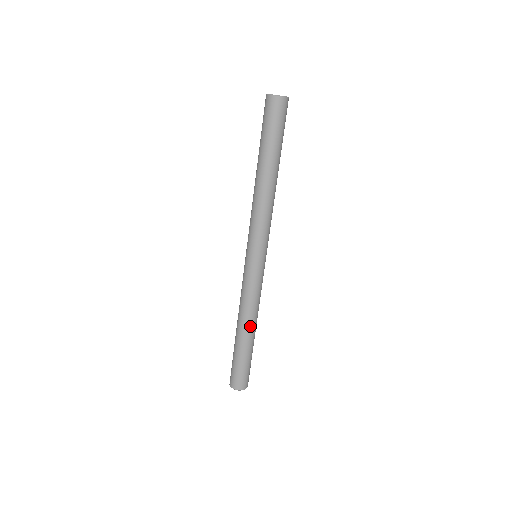
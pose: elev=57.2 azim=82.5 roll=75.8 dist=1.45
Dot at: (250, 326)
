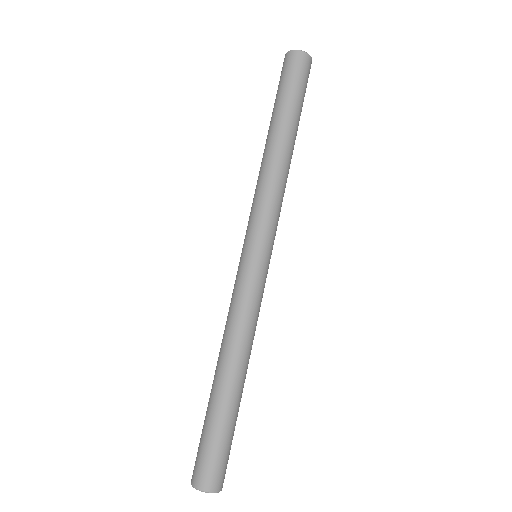
Dot at: (240, 365)
